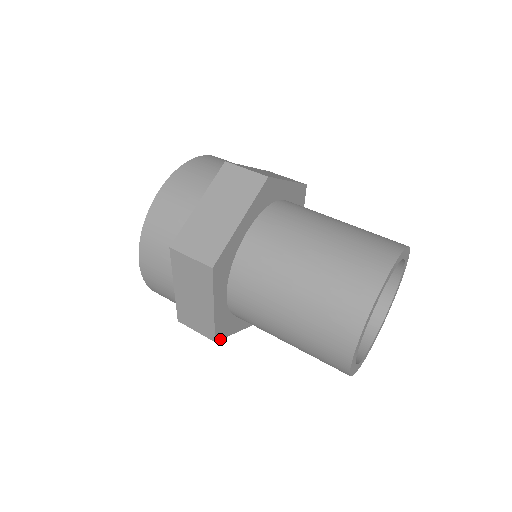
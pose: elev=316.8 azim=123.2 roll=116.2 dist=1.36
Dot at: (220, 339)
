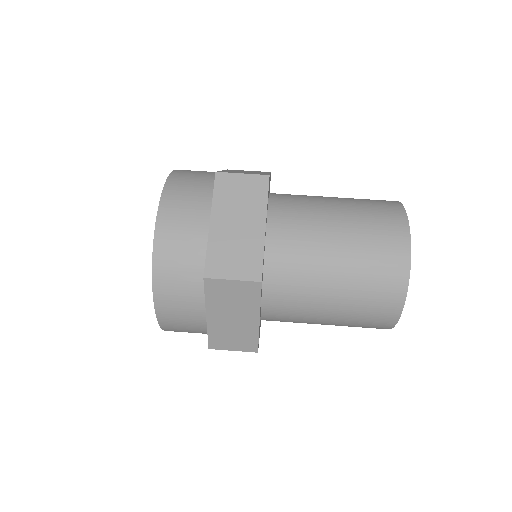
Dot at: occluded
